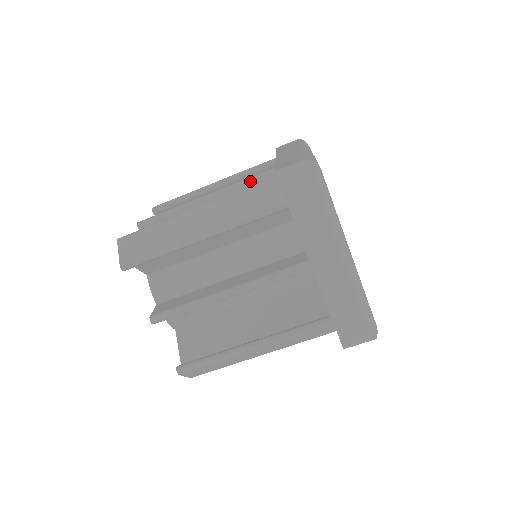
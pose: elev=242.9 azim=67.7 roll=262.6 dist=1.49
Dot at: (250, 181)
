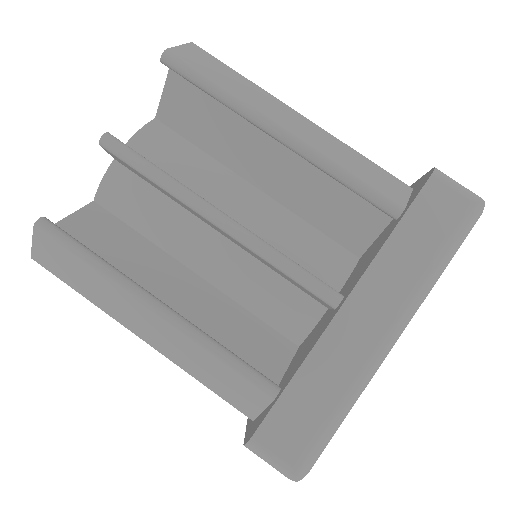
Dot at: occluded
